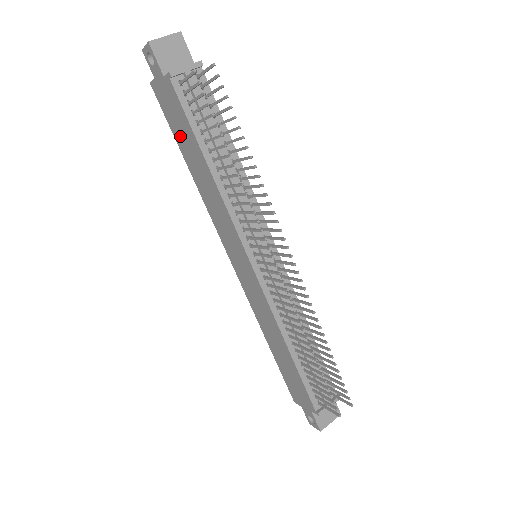
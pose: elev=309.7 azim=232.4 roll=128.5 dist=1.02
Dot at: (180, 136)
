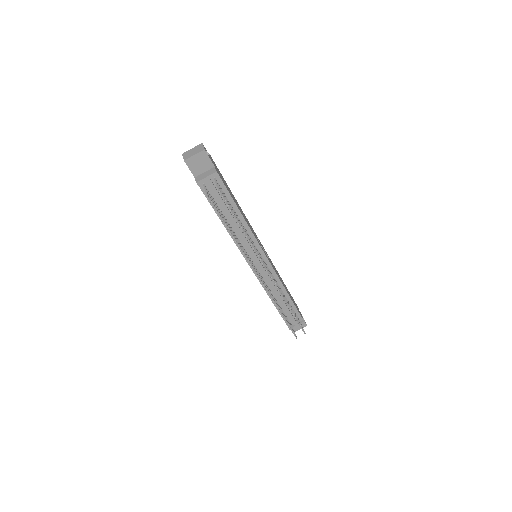
Dot at: occluded
